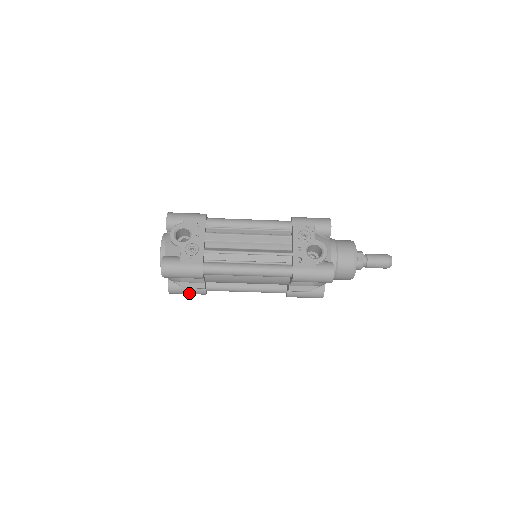
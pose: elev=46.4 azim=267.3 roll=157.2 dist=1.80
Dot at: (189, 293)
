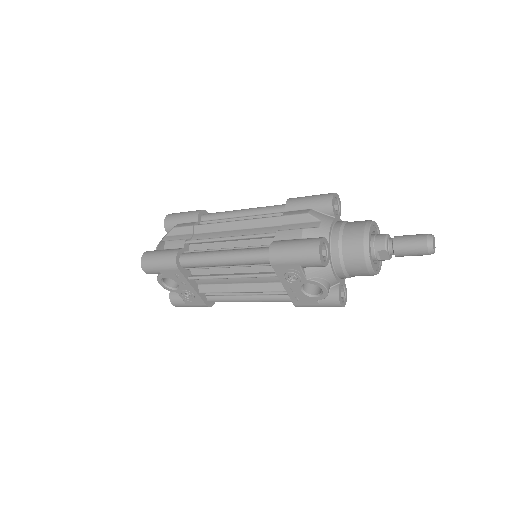
Dot at: occluded
